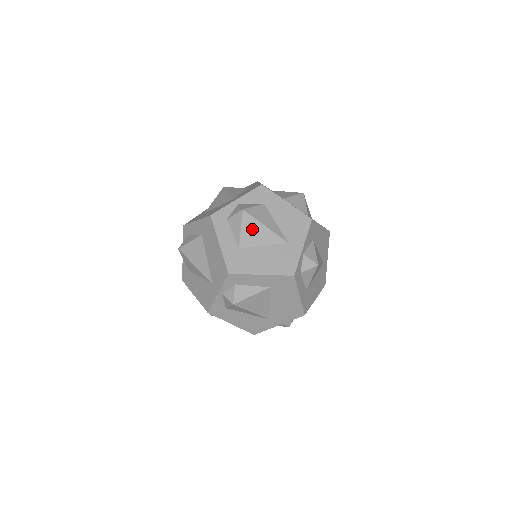
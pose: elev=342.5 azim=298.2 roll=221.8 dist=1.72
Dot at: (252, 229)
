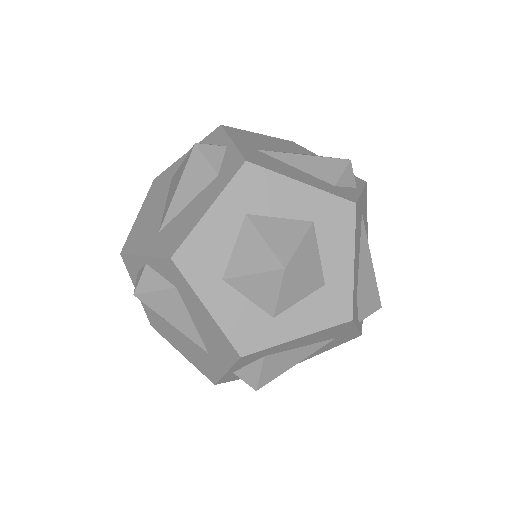
Dot at: occluded
